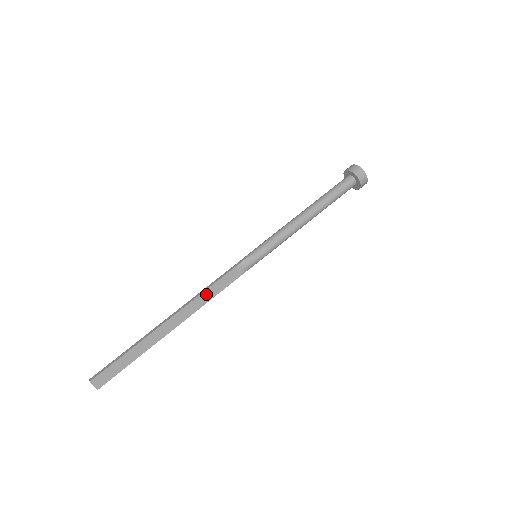
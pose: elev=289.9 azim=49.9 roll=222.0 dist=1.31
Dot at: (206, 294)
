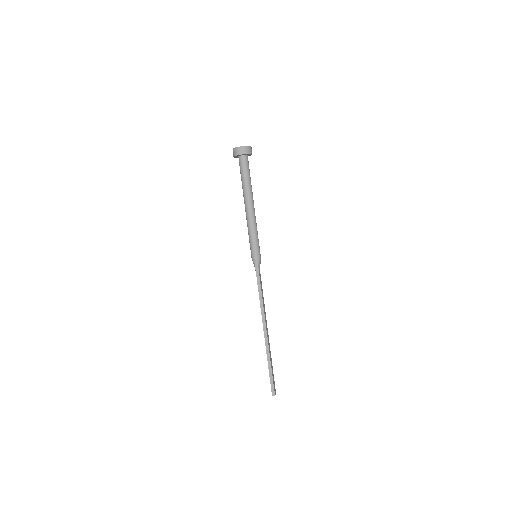
Dot at: (263, 302)
